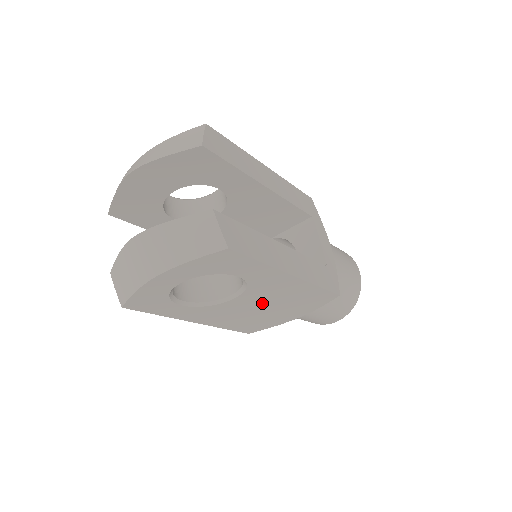
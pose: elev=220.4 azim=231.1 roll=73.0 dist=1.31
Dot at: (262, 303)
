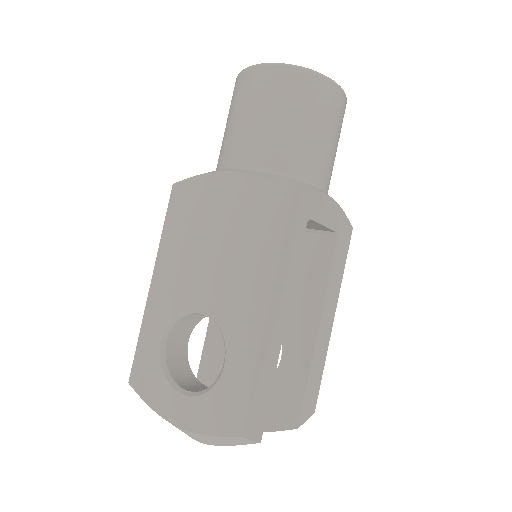
Dot at: occluded
